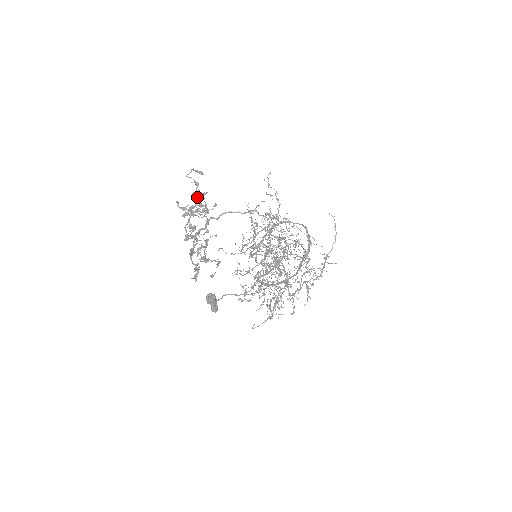
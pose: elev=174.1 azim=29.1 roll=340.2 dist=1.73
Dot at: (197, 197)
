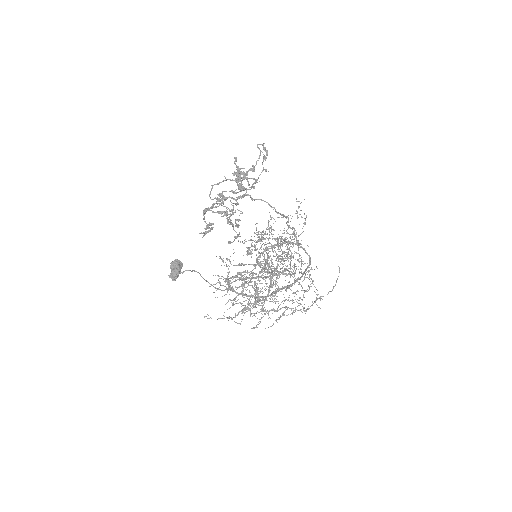
Dot at: (252, 168)
